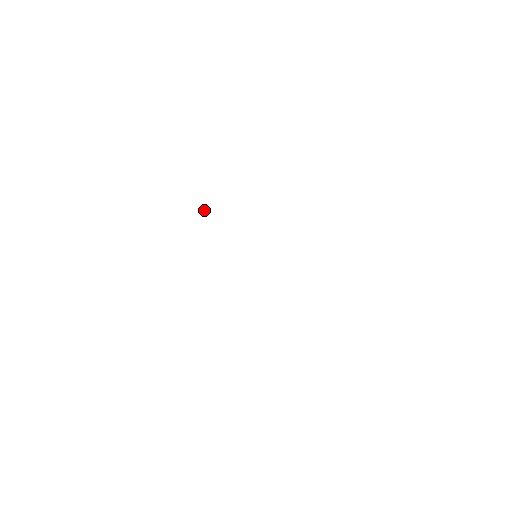
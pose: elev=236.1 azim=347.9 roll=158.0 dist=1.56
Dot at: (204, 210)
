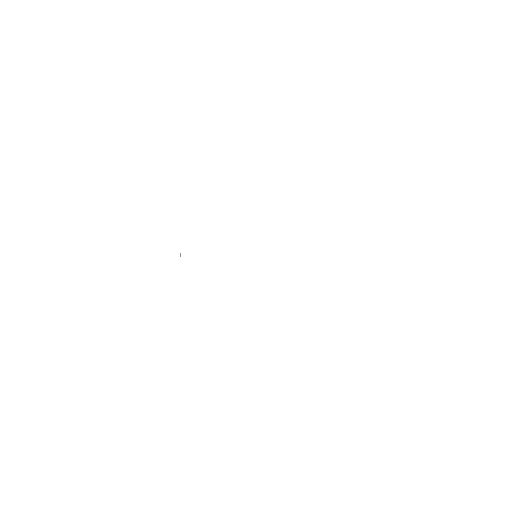
Dot at: occluded
